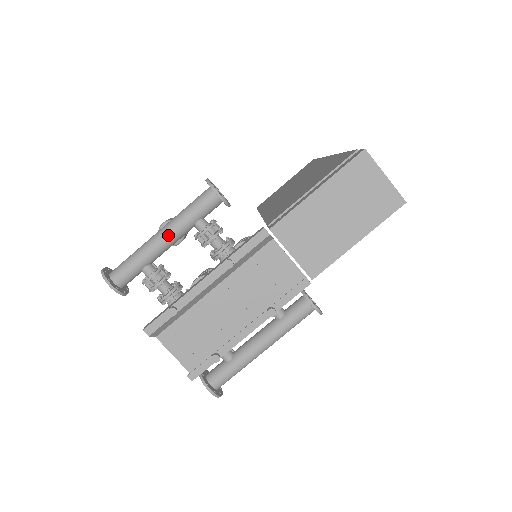
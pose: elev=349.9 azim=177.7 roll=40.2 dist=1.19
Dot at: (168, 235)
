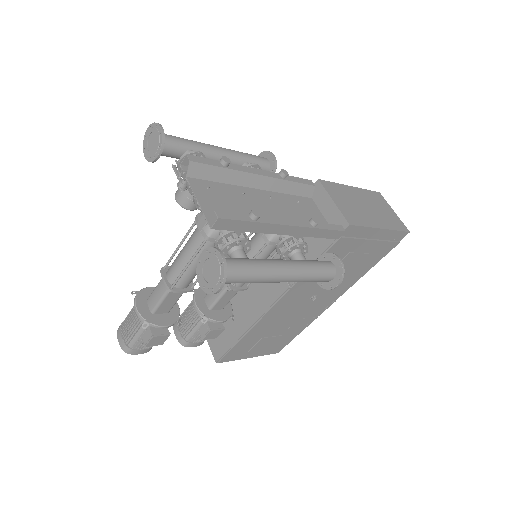
Dot at: (223, 149)
